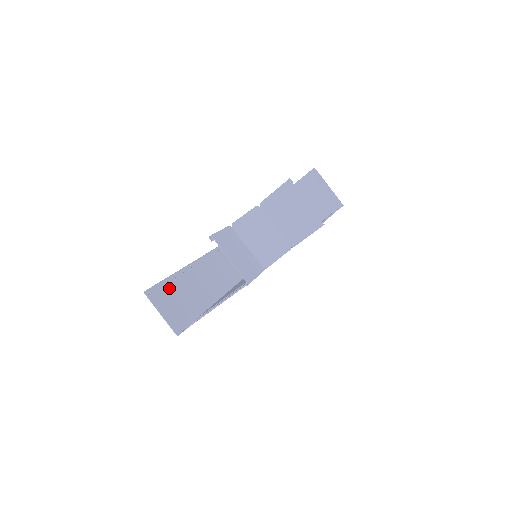
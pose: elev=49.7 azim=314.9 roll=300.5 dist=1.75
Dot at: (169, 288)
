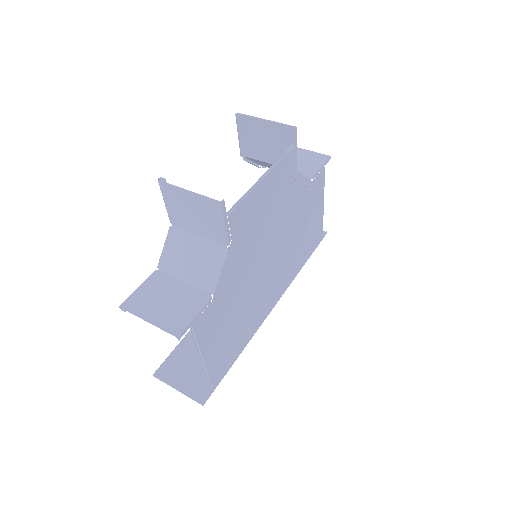
Dot at: (187, 351)
